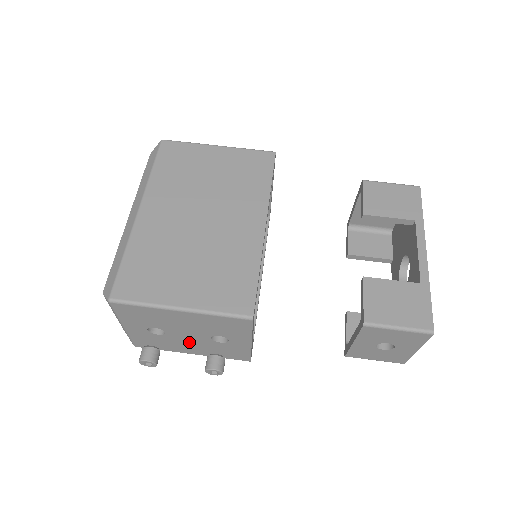
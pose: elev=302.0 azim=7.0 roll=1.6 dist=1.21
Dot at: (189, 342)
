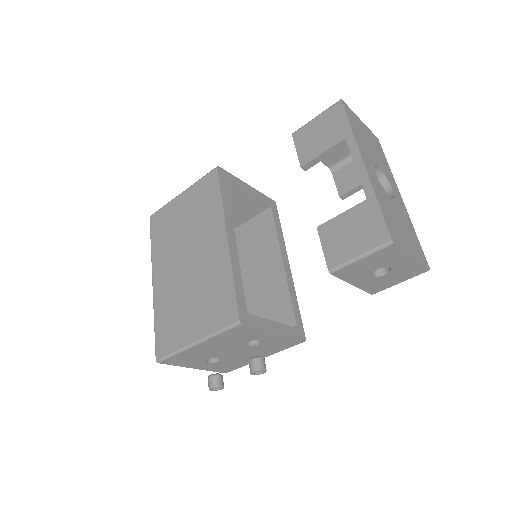
Dot at: (244, 354)
